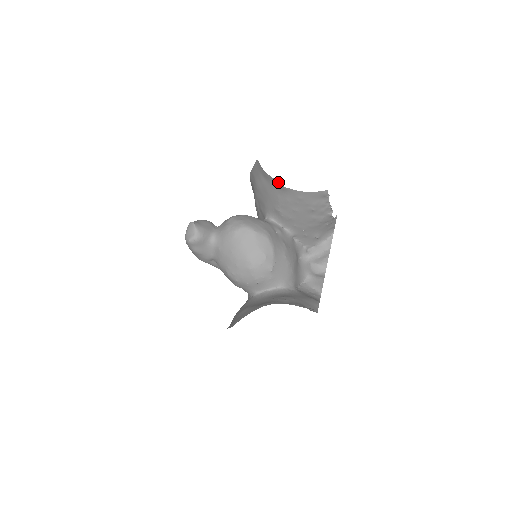
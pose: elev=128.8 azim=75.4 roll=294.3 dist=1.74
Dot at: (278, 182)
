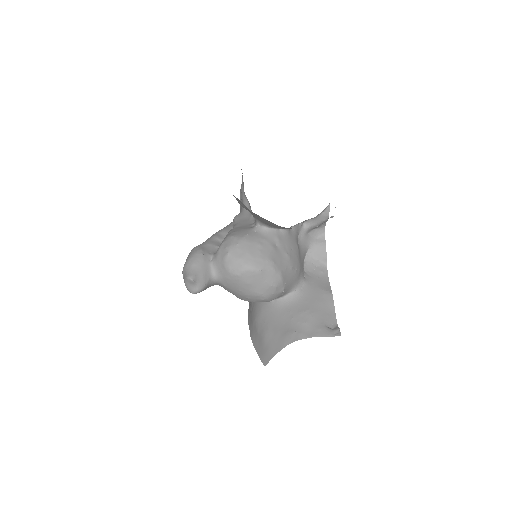
Dot at: occluded
